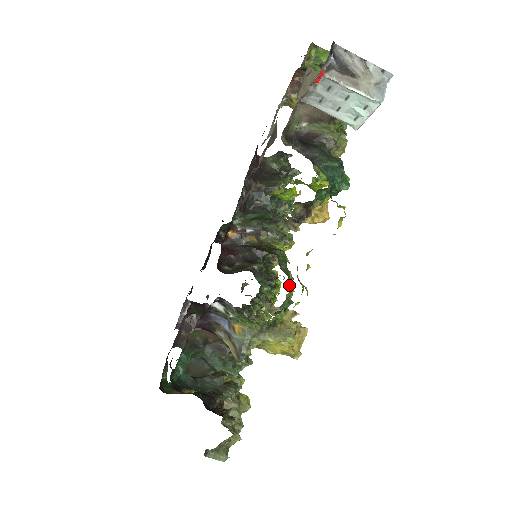
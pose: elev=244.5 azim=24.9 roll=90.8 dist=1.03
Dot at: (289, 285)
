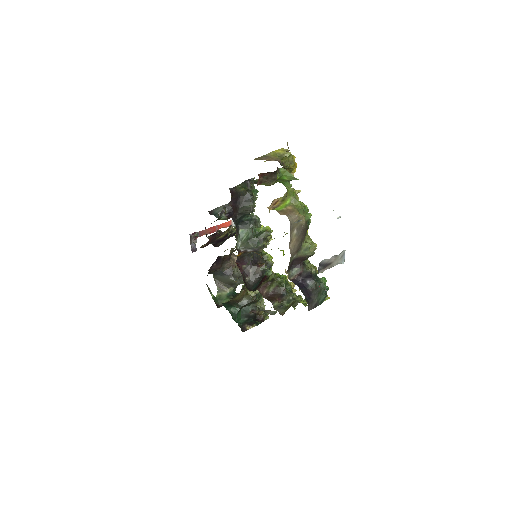
Dot at: (292, 291)
